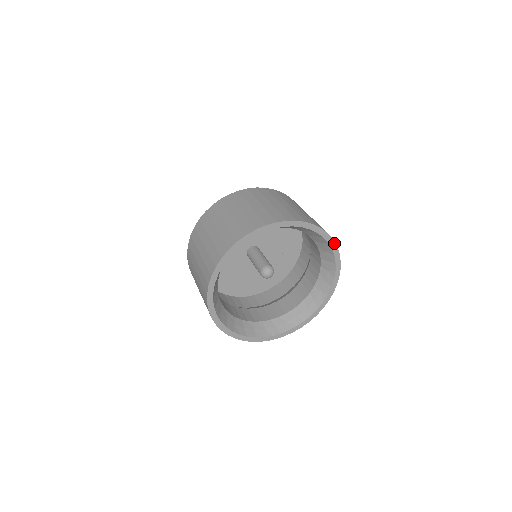
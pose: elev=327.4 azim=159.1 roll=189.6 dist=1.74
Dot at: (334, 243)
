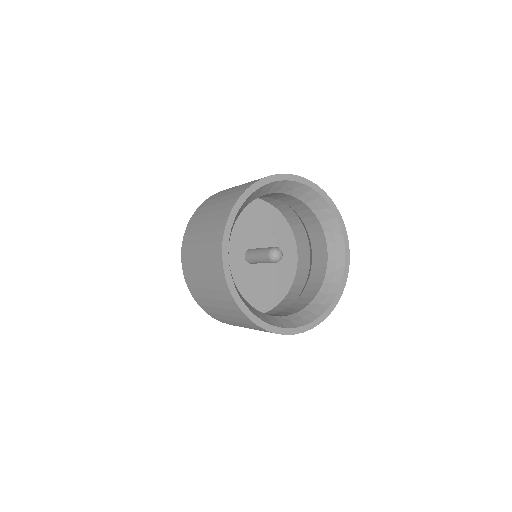
Dot at: (325, 194)
